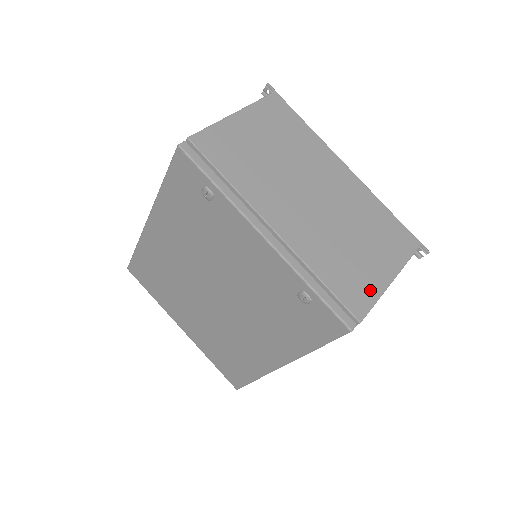
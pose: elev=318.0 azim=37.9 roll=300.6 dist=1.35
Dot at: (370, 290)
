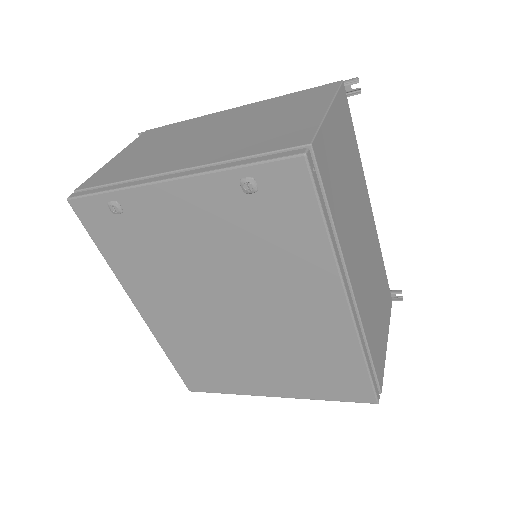
Dot at: (306, 127)
